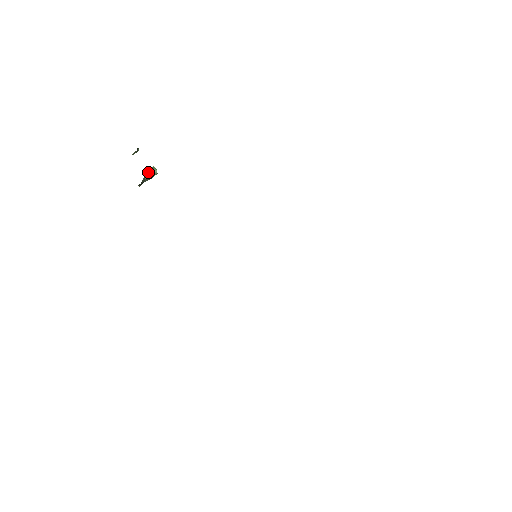
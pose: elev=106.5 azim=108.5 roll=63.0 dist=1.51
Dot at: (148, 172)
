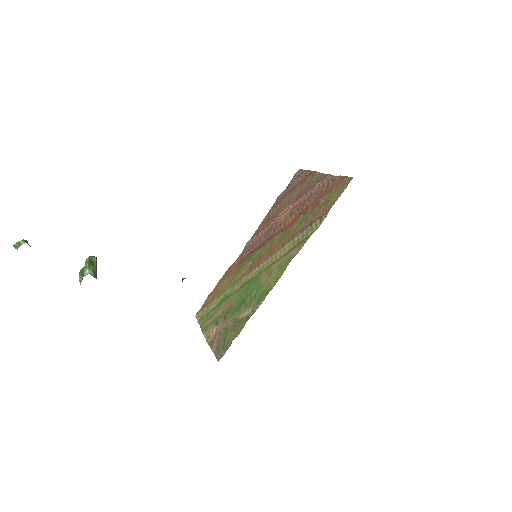
Dot at: (91, 270)
